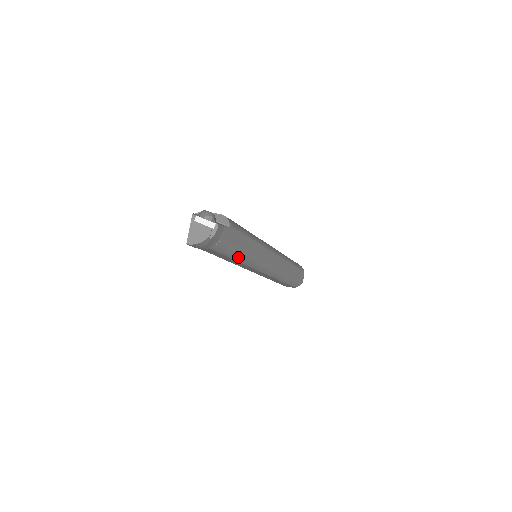
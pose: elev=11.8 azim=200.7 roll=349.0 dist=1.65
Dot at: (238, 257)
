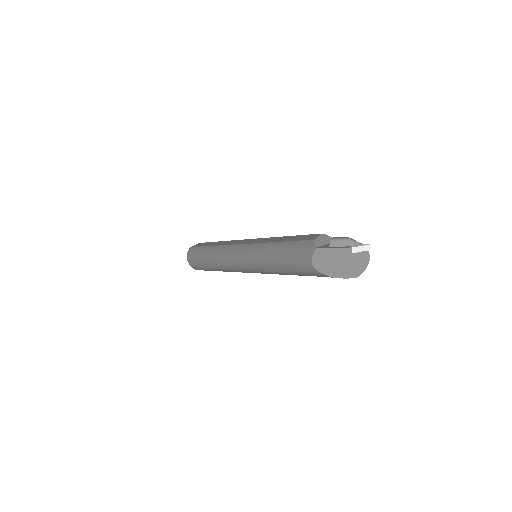
Dot at: occluded
